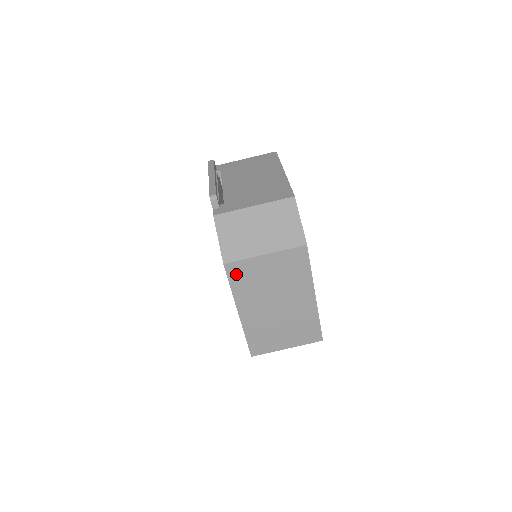
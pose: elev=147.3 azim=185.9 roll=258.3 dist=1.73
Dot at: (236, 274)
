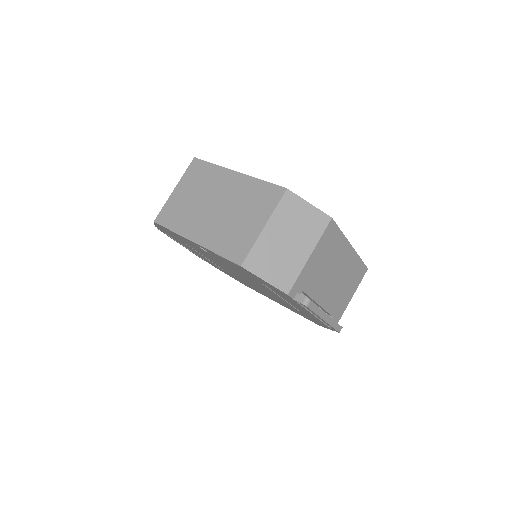
Dot at: (167, 219)
